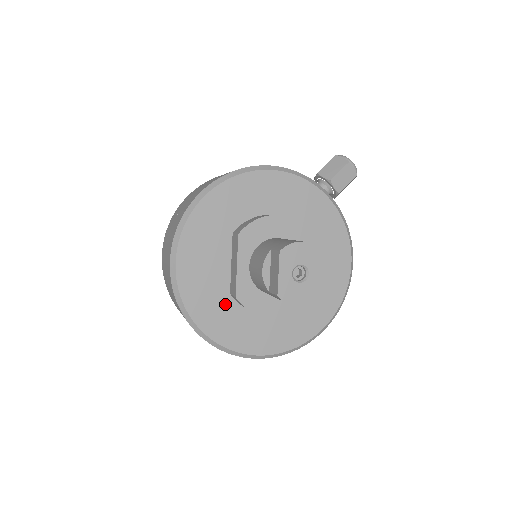
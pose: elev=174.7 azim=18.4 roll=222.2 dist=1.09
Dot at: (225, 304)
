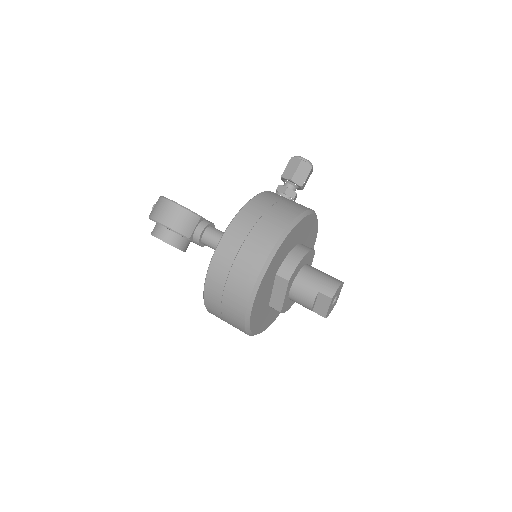
Dot at: (266, 313)
